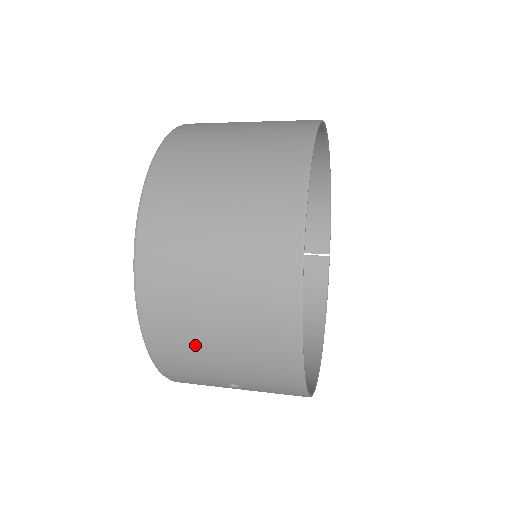
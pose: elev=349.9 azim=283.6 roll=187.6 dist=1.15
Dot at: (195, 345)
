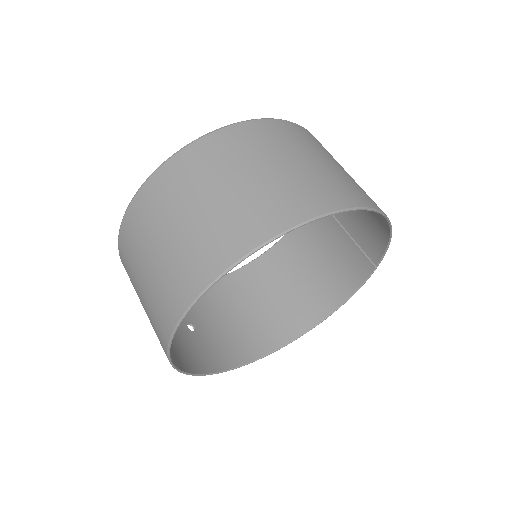
Dot at: occluded
